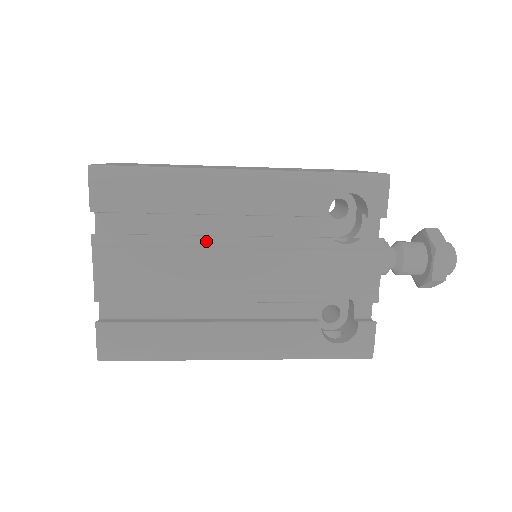
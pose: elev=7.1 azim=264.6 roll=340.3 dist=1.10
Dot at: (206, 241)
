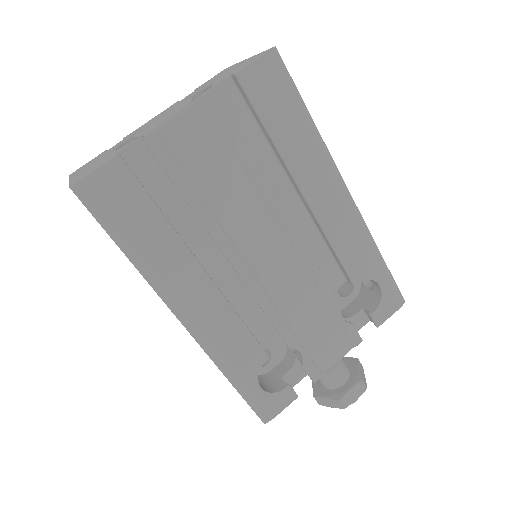
Dot at: (277, 205)
